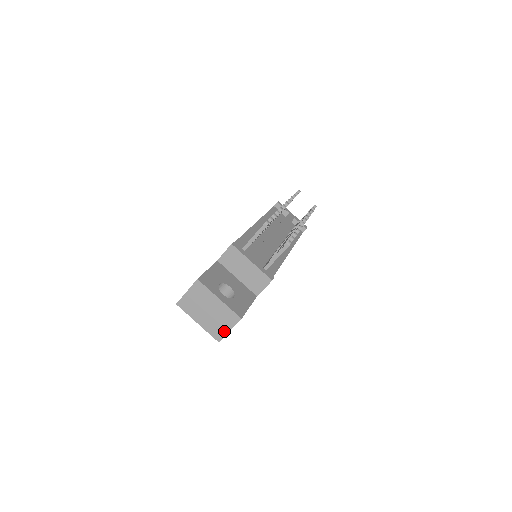
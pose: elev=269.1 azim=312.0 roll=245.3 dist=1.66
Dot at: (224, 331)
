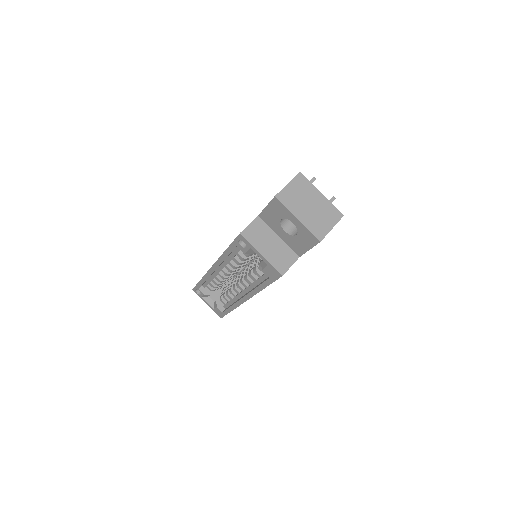
Dot at: (326, 228)
